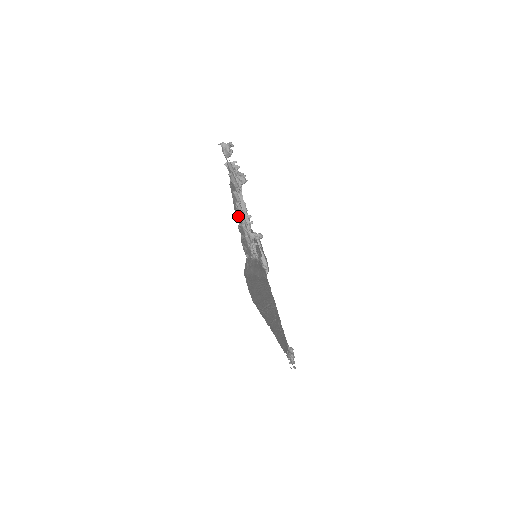
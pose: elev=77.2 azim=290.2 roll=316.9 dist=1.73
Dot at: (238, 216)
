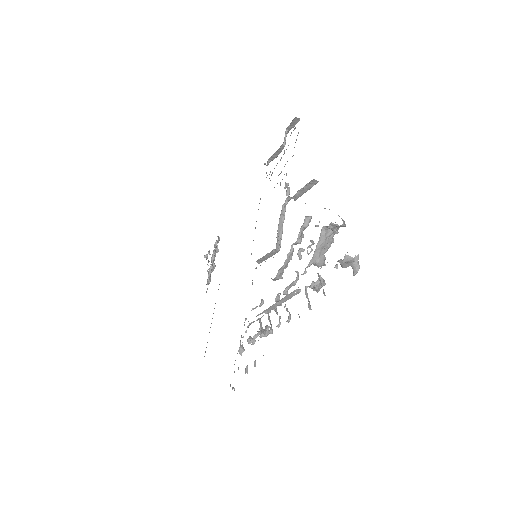
Dot at: occluded
